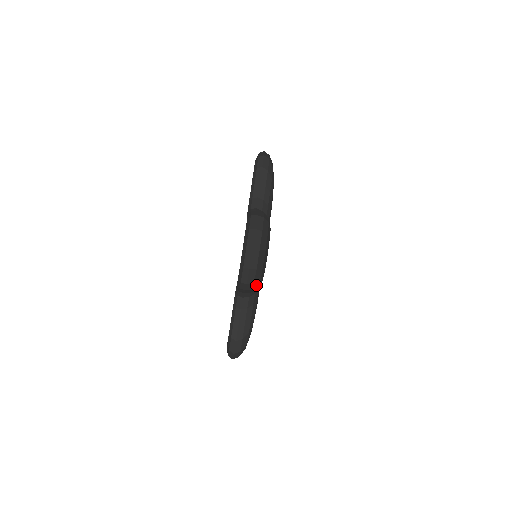
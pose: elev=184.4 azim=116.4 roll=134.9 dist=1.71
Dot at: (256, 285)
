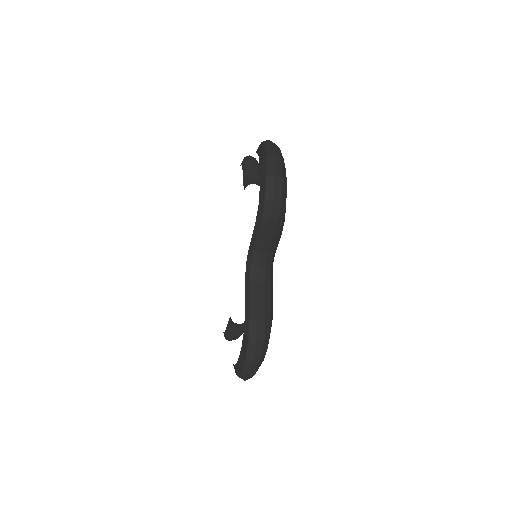
Dot at: occluded
